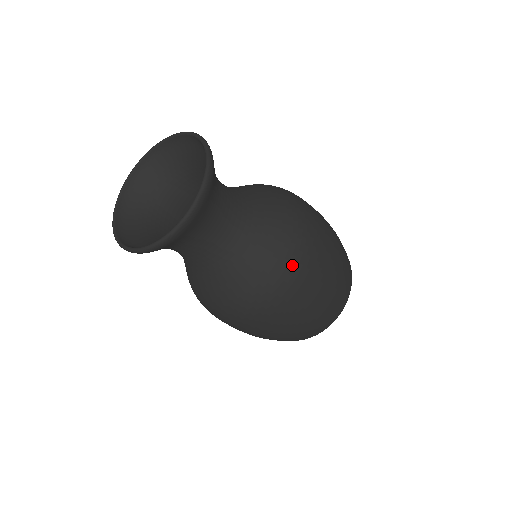
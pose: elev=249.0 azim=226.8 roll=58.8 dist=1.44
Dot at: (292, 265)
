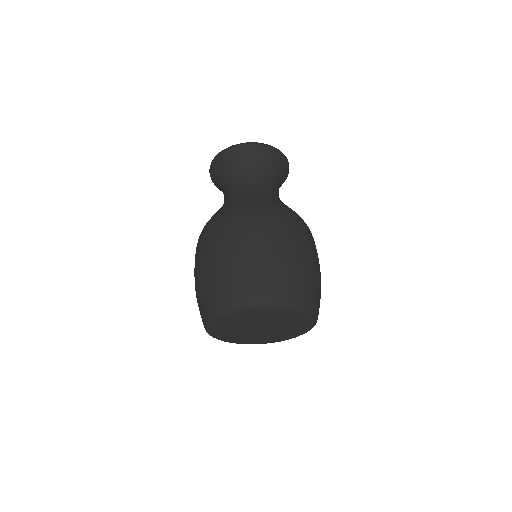
Dot at: (284, 211)
